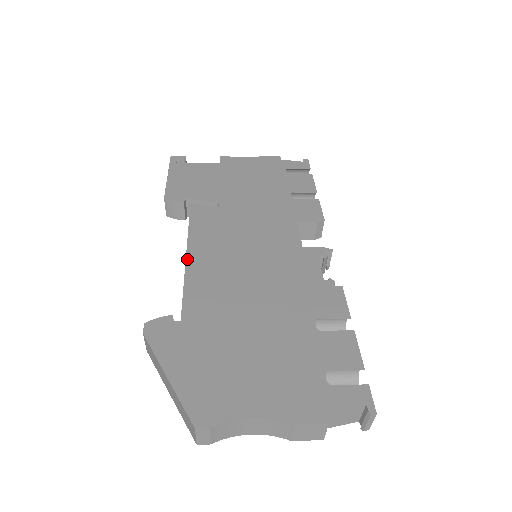
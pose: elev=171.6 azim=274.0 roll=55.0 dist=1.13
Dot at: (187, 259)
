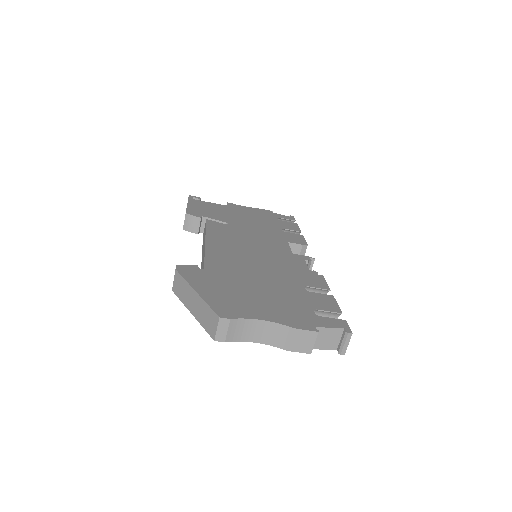
Dot at: (206, 243)
